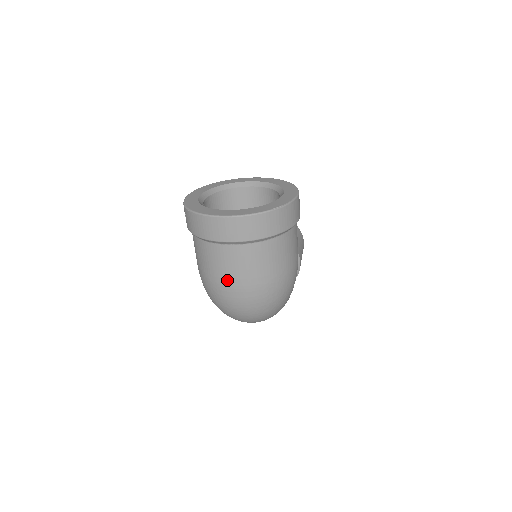
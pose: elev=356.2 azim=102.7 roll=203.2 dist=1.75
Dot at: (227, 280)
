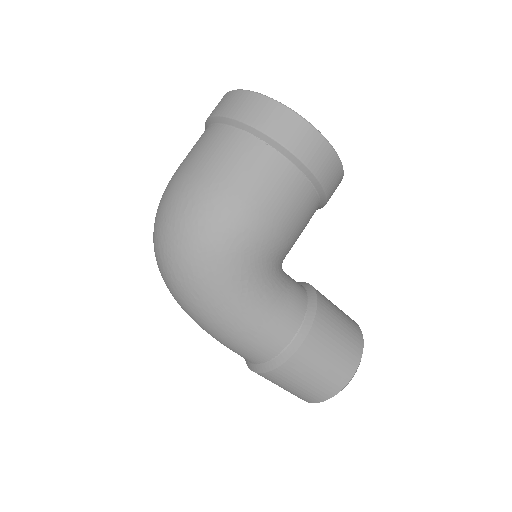
Dot at: occluded
